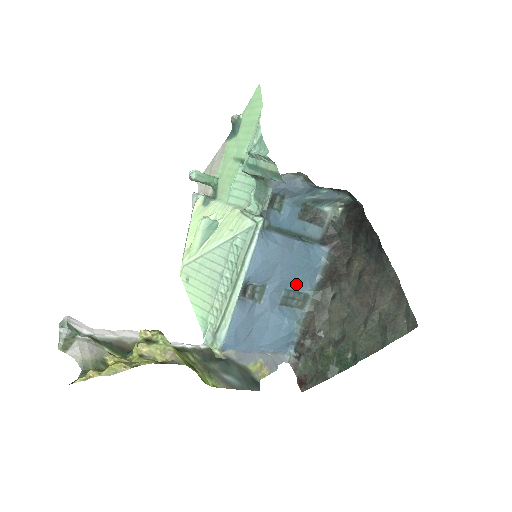
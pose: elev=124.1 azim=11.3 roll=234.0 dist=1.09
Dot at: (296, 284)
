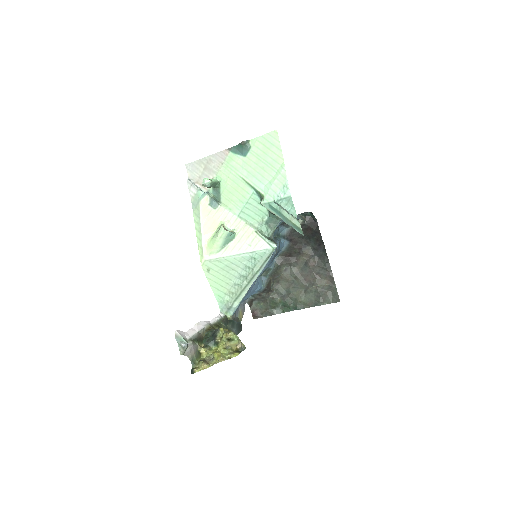
Dot at: occluded
